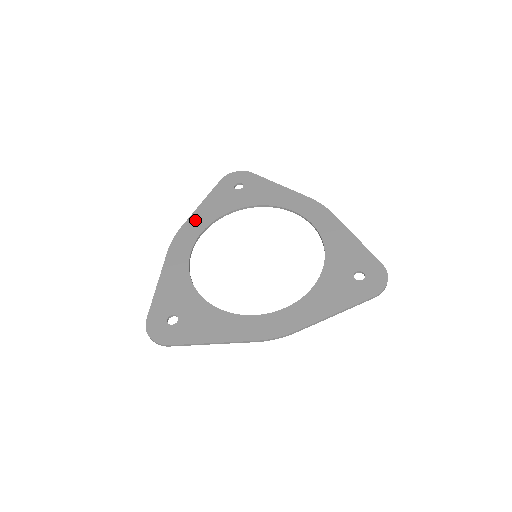
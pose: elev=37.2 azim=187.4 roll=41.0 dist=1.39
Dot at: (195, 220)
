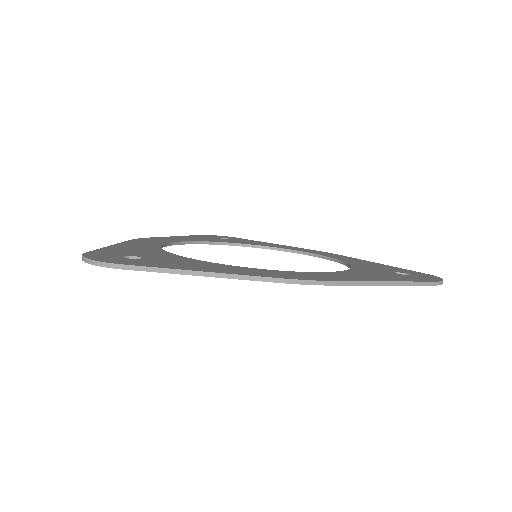
Dot at: (169, 238)
